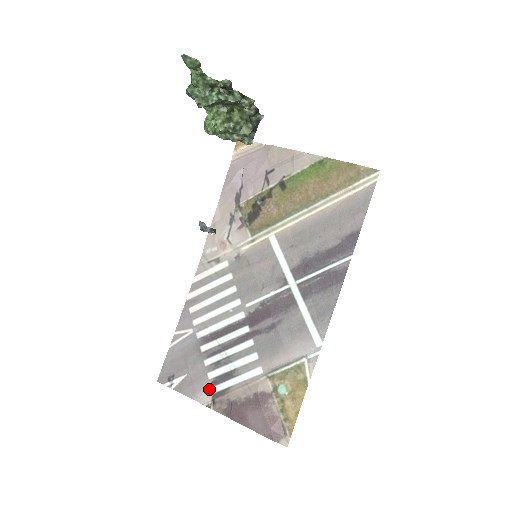
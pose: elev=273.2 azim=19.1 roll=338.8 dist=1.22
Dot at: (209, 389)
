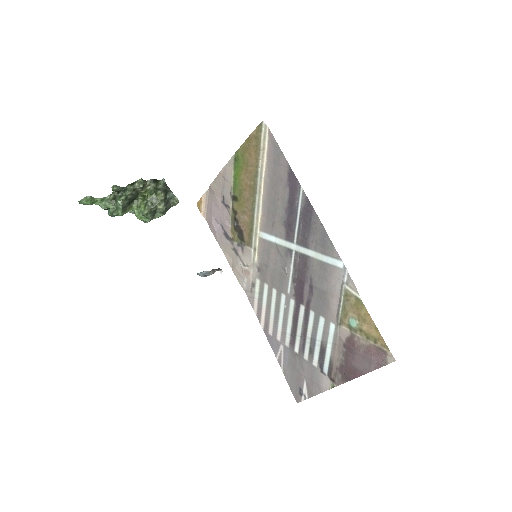
Dot at: (322, 374)
